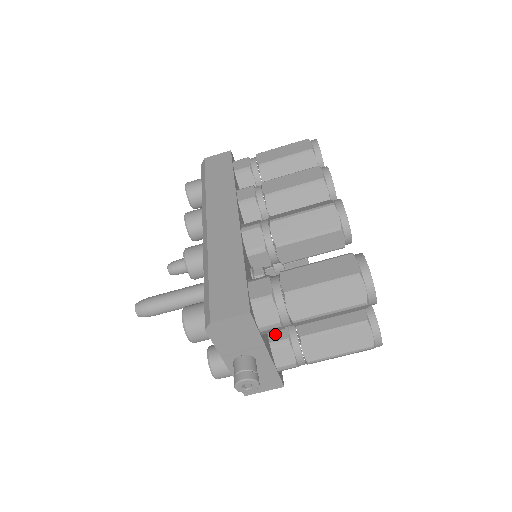
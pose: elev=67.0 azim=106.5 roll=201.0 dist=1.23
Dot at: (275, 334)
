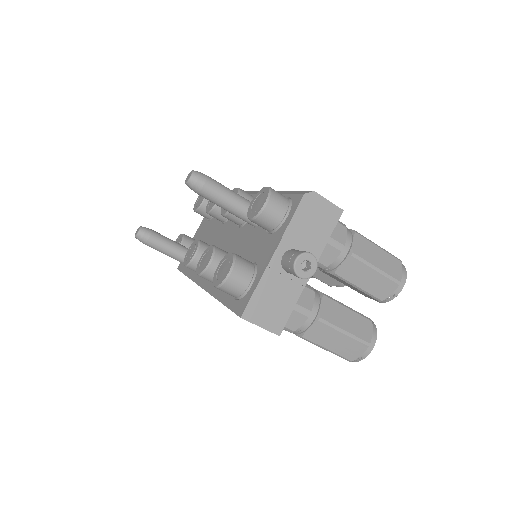
Dot at: occluded
